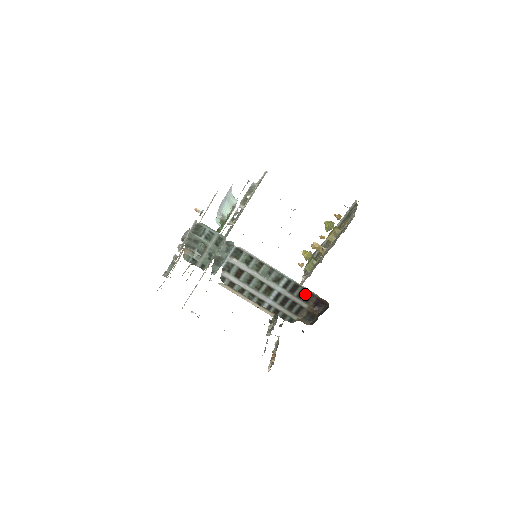
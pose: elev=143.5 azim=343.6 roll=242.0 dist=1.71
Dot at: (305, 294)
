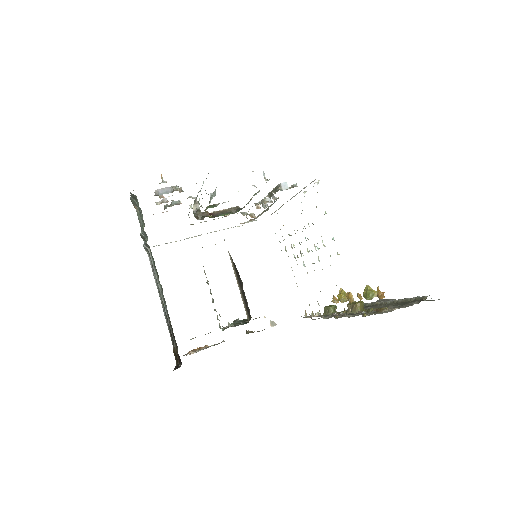
Dot at: occluded
